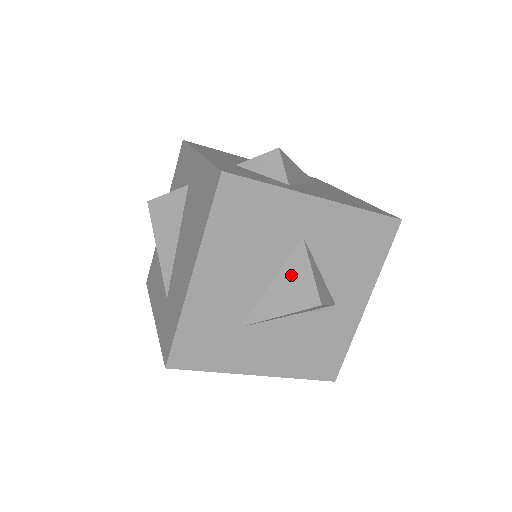
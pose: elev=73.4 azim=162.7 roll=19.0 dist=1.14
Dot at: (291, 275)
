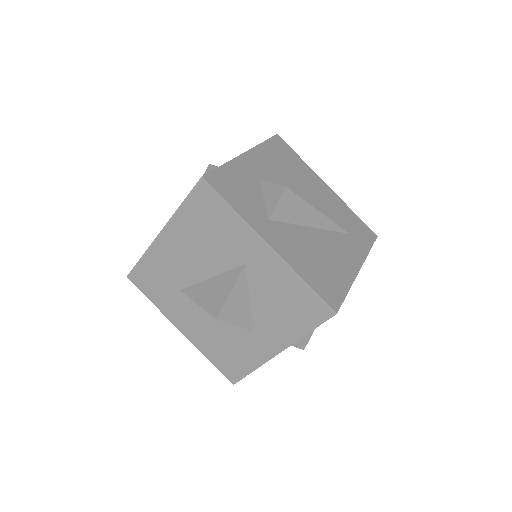
Dot at: (221, 283)
